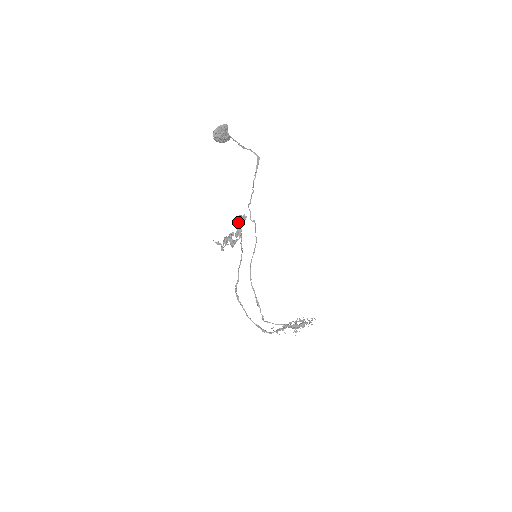
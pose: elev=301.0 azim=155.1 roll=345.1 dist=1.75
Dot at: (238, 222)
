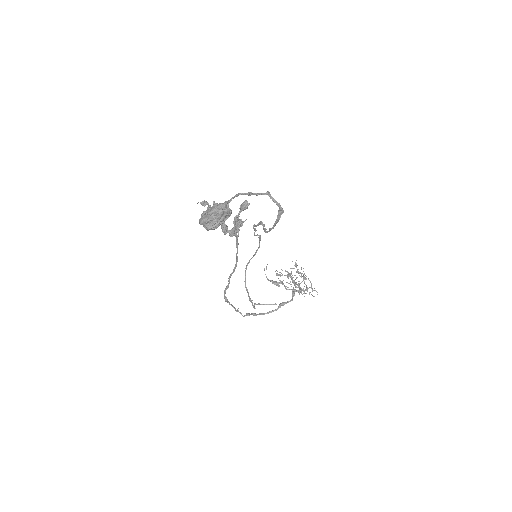
Dot at: (235, 217)
